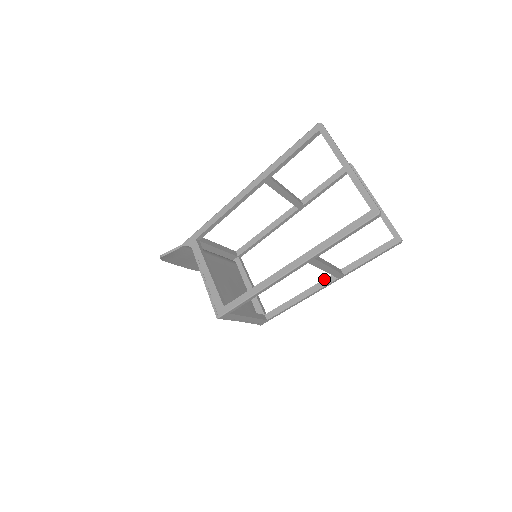
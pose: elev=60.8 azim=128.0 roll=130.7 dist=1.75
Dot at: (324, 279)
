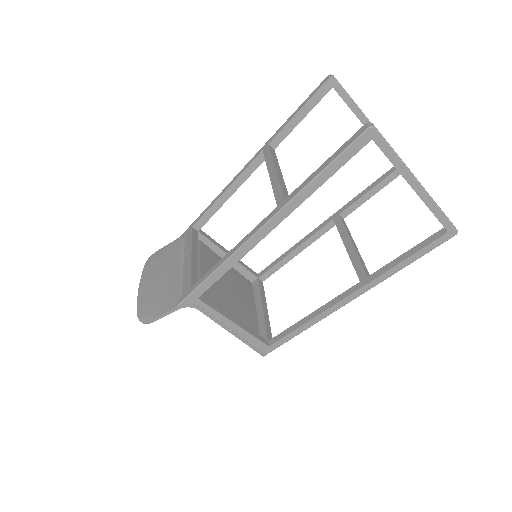
Dot at: (321, 228)
